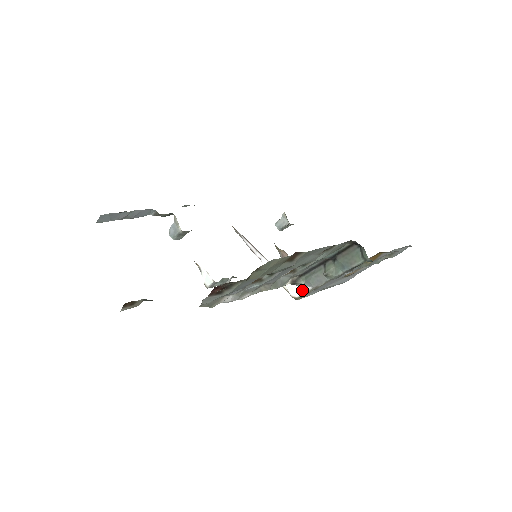
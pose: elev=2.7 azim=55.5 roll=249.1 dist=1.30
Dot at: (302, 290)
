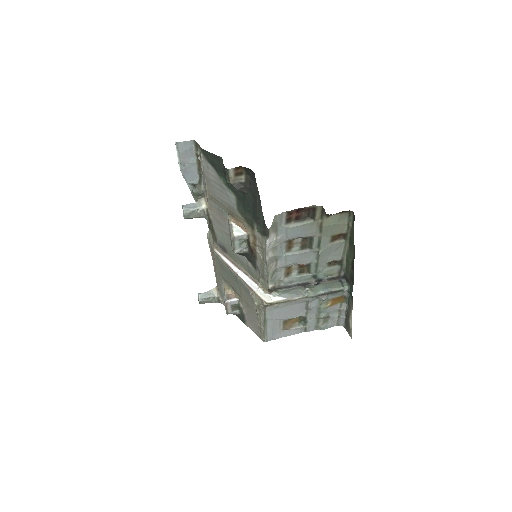
Dot at: (275, 299)
